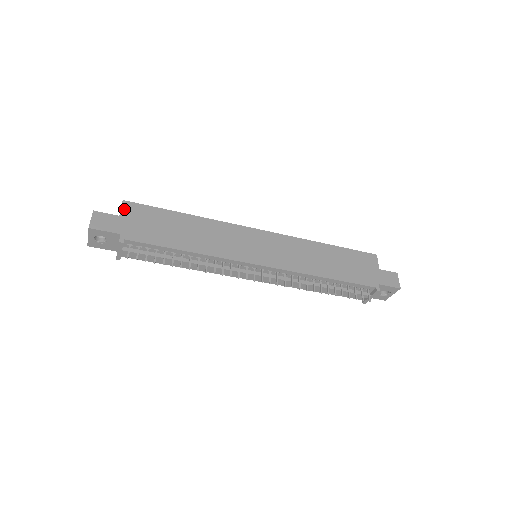
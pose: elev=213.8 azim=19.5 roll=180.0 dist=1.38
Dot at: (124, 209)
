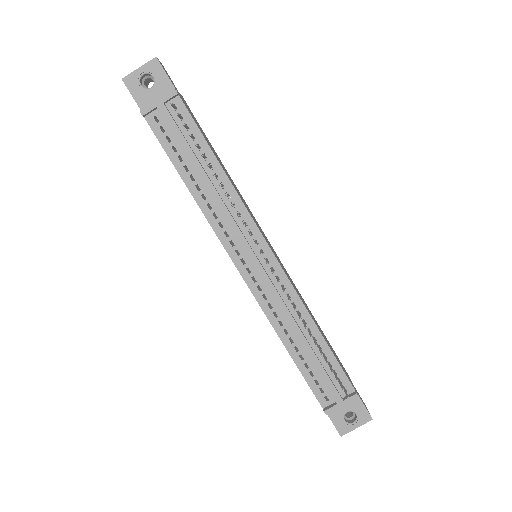
Dot at: (182, 97)
